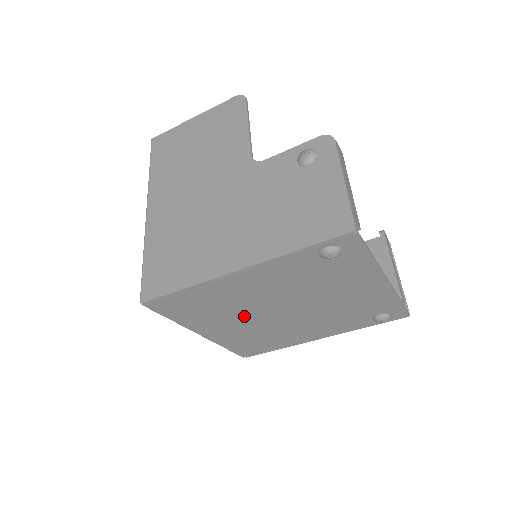
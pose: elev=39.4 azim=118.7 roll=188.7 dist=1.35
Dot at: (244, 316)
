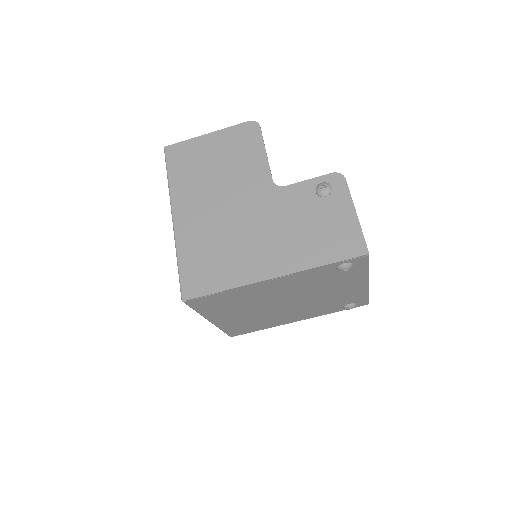
Dot at: (254, 307)
